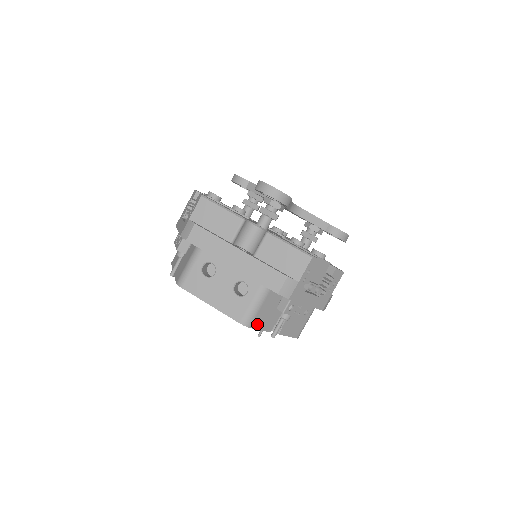
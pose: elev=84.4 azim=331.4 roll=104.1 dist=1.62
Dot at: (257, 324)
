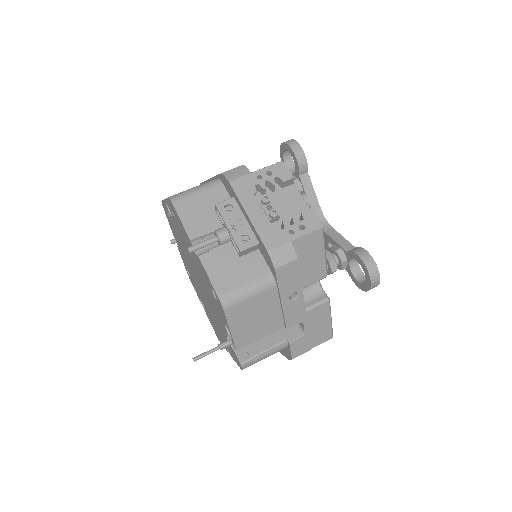
Dot at: (183, 210)
